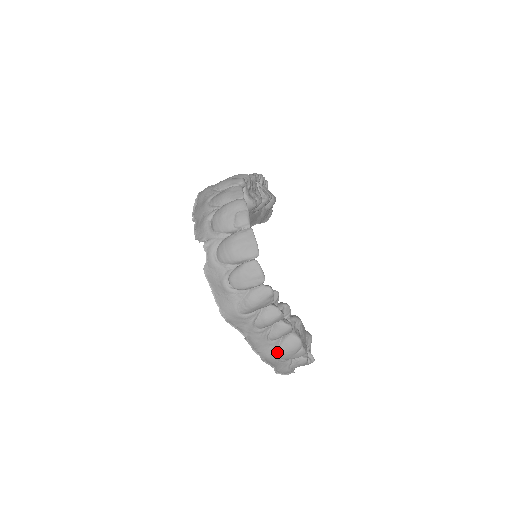
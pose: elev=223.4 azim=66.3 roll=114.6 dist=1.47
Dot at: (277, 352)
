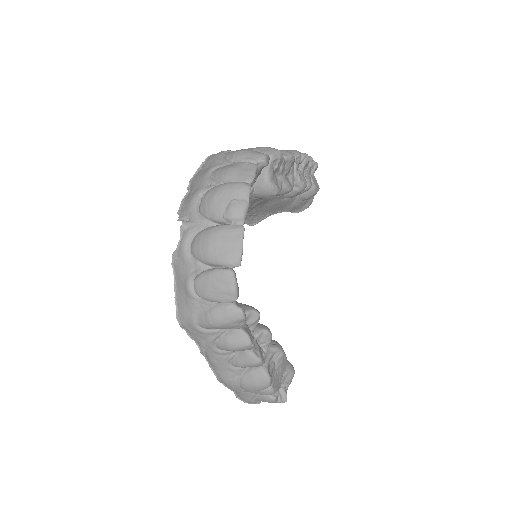
Dot at: (238, 381)
